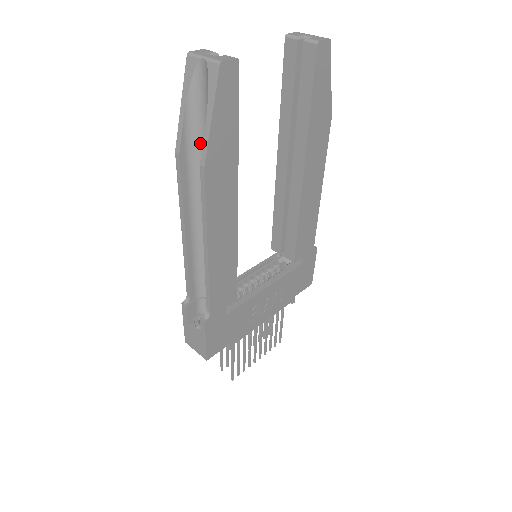
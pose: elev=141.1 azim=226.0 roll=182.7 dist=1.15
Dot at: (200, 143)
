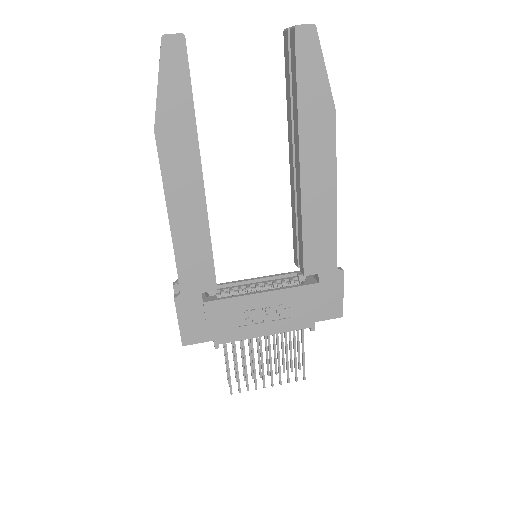
Dot at: occluded
